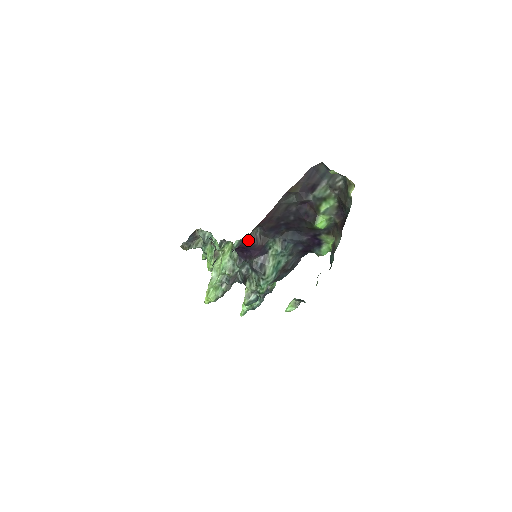
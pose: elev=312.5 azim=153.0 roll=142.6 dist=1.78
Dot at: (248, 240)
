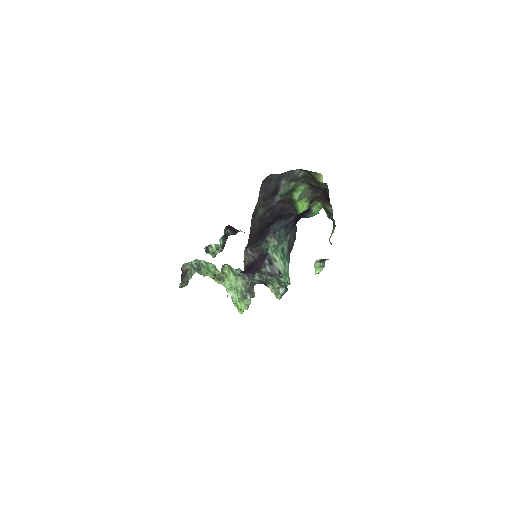
Dot at: (246, 266)
